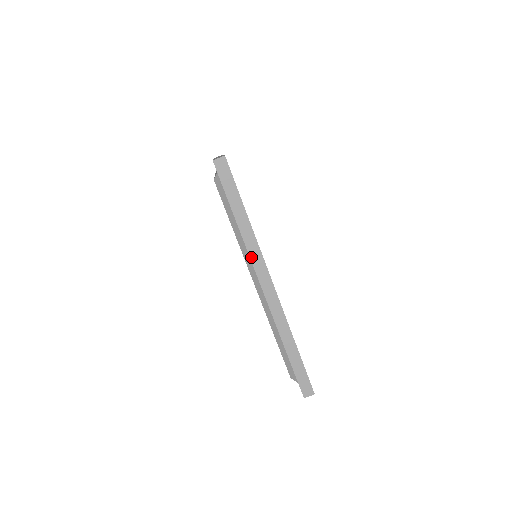
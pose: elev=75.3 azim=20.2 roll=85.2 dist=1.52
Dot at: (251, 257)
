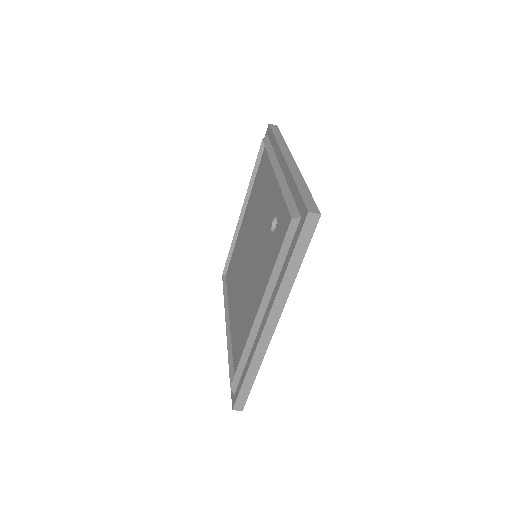
Dot at: (276, 300)
